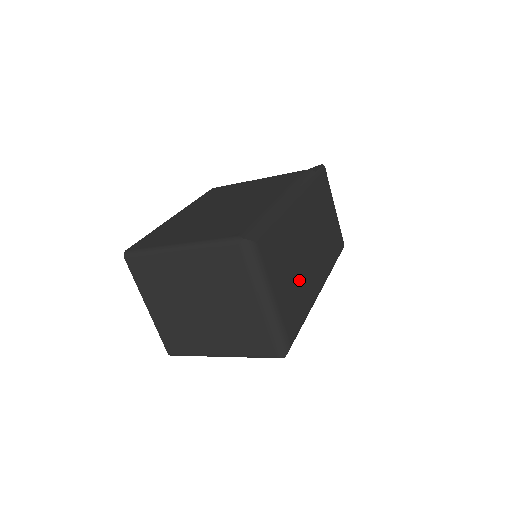
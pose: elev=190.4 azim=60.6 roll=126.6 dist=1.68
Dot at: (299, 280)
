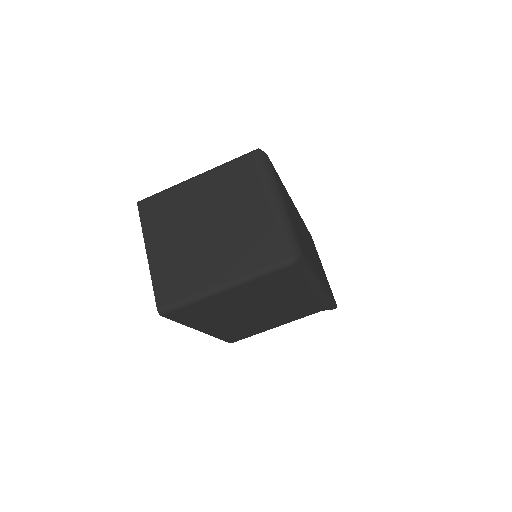
Dot at: (303, 239)
